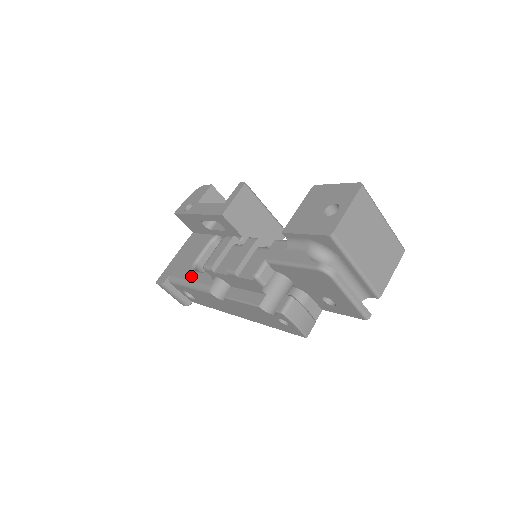
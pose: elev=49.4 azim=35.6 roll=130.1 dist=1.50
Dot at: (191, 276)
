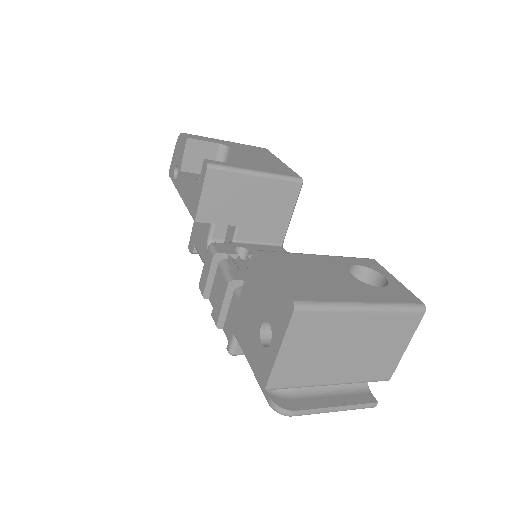
Dot at: occluded
